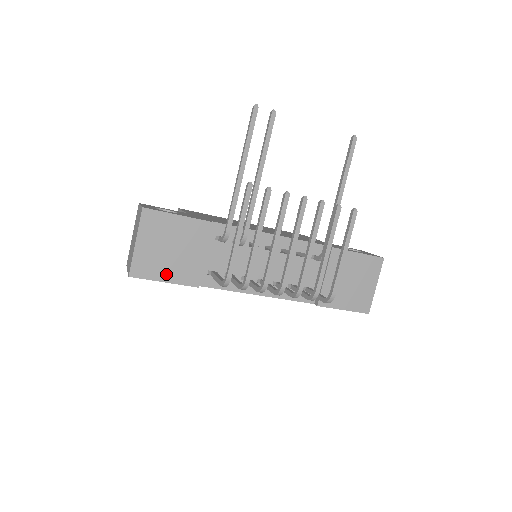
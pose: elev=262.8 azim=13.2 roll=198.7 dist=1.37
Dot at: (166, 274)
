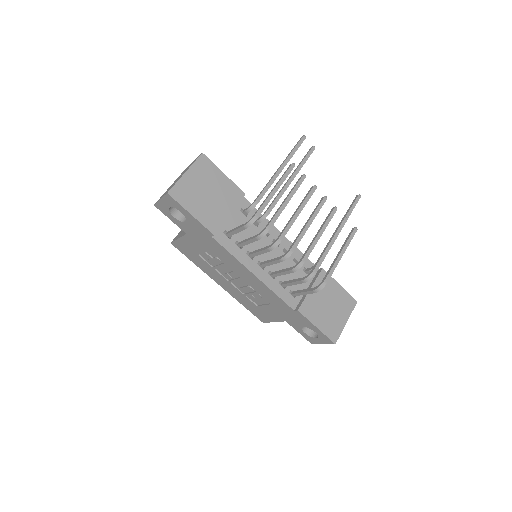
Dot at: (195, 209)
